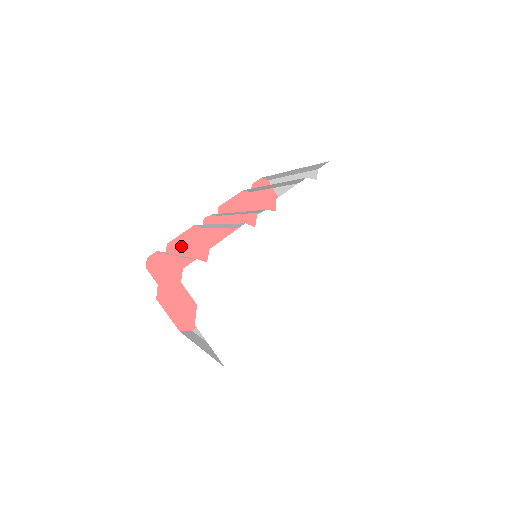
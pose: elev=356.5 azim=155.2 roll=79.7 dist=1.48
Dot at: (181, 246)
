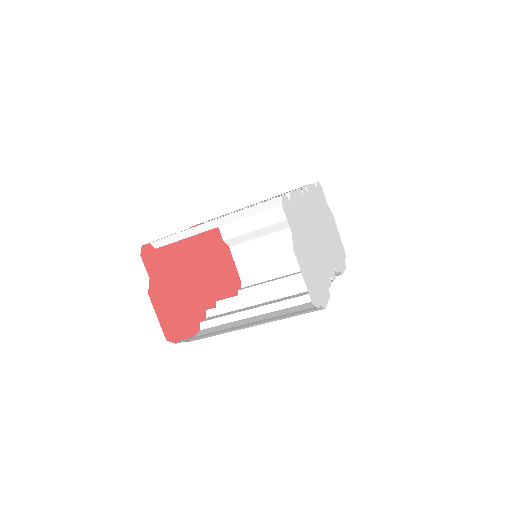
Dot at: (166, 248)
